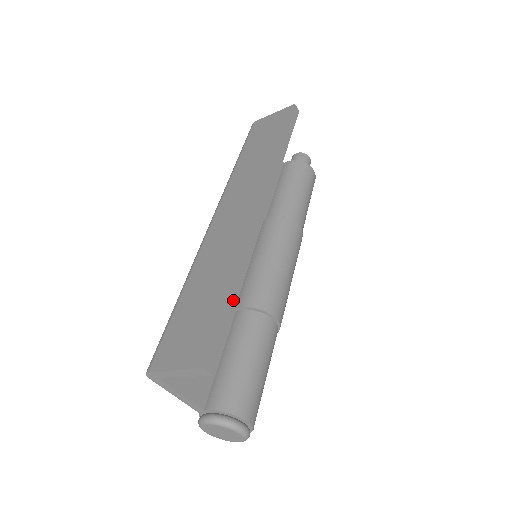
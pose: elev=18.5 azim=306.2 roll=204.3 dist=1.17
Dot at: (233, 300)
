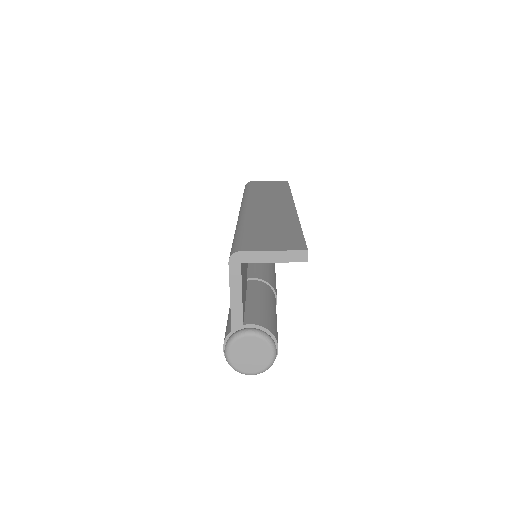
Dot at: occluded
